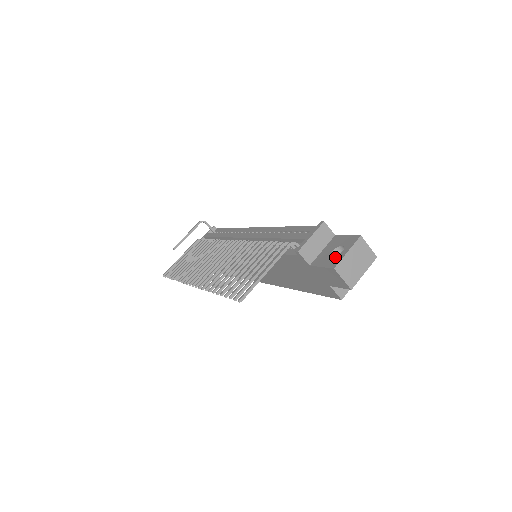
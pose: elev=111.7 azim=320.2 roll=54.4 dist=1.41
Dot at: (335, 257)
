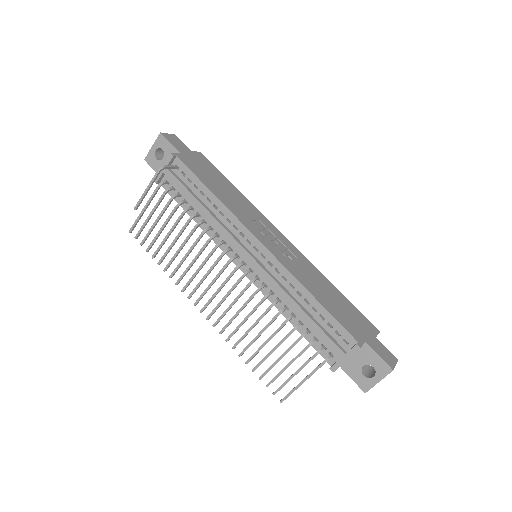
Dot at: (366, 379)
